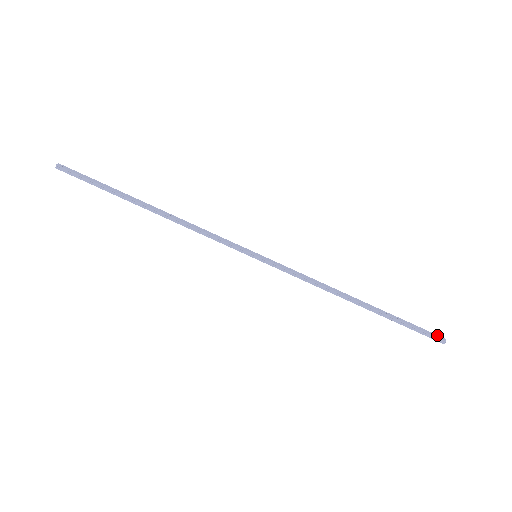
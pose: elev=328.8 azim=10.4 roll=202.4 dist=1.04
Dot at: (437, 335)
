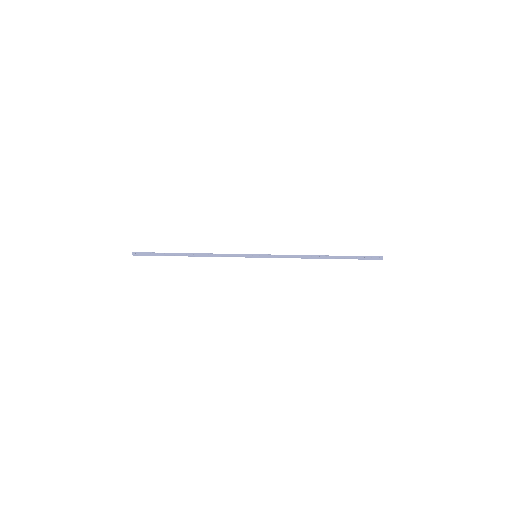
Dot at: (377, 257)
